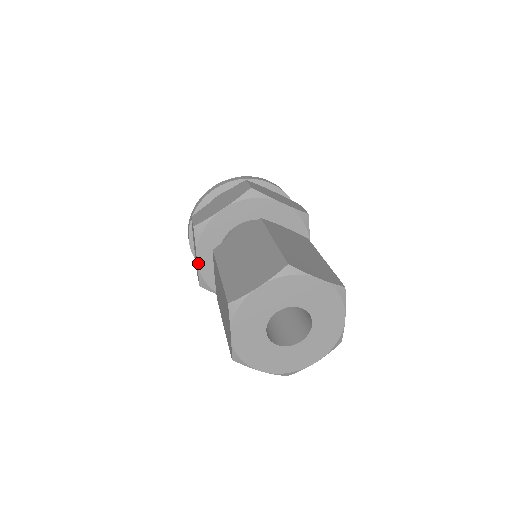
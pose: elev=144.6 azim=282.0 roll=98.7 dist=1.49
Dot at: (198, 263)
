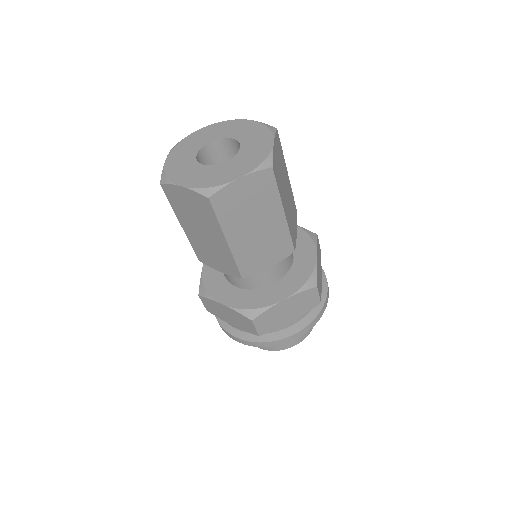
Dot at: (203, 269)
